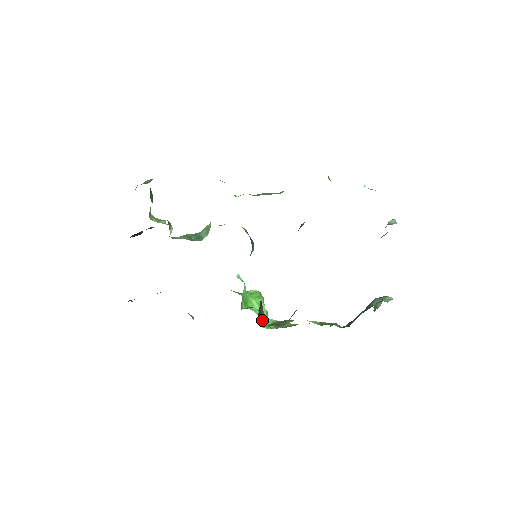
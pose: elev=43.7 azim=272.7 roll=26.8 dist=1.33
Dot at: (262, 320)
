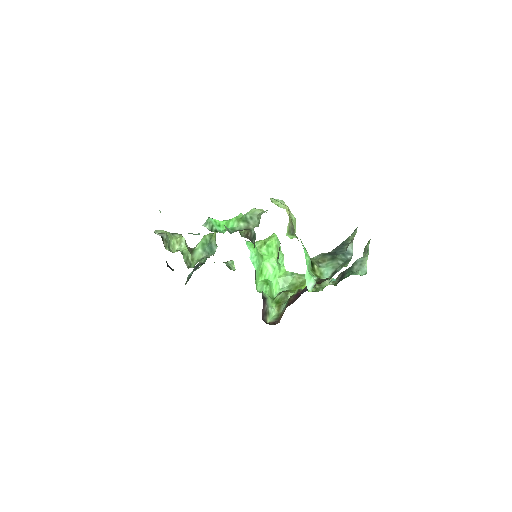
Dot at: (266, 316)
